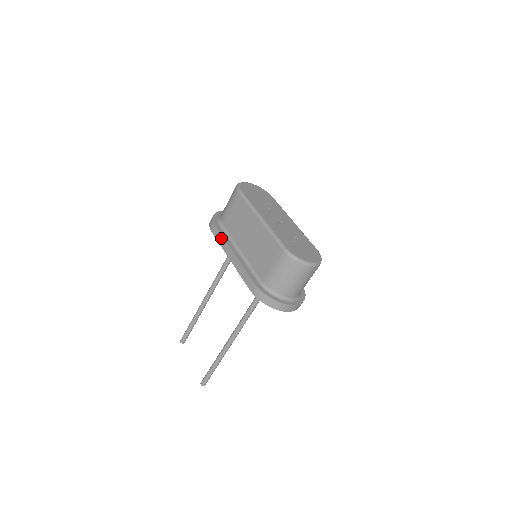
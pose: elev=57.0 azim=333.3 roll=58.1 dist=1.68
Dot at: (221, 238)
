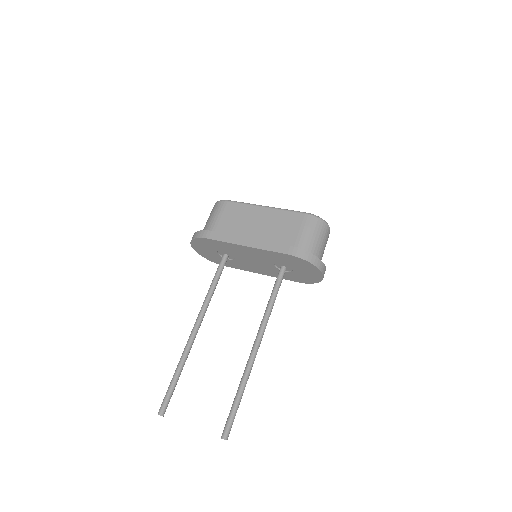
Dot at: (225, 236)
